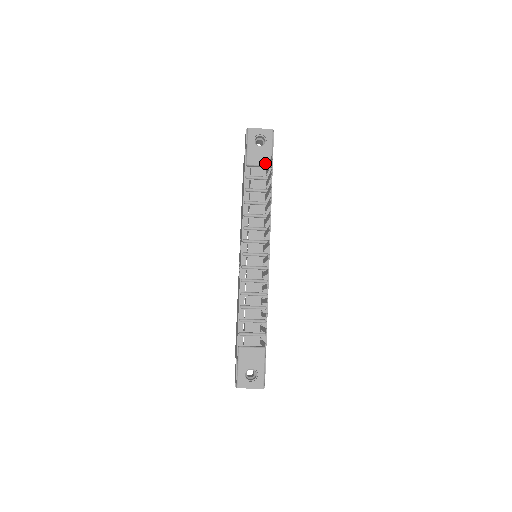
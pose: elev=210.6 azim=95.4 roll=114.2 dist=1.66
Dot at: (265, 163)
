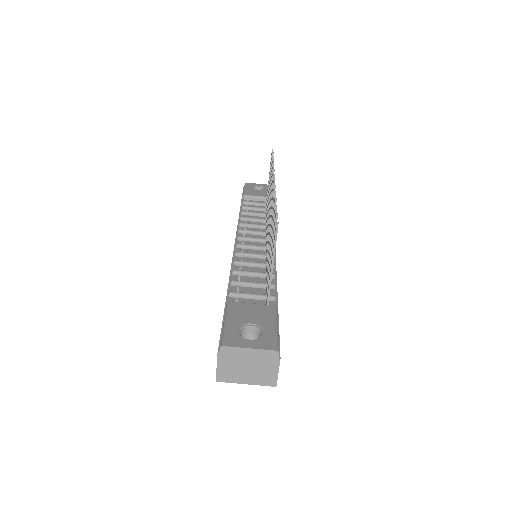
Dot at: (264, 196)
